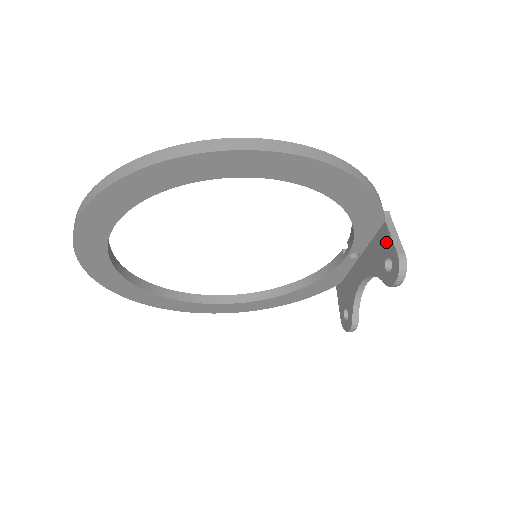
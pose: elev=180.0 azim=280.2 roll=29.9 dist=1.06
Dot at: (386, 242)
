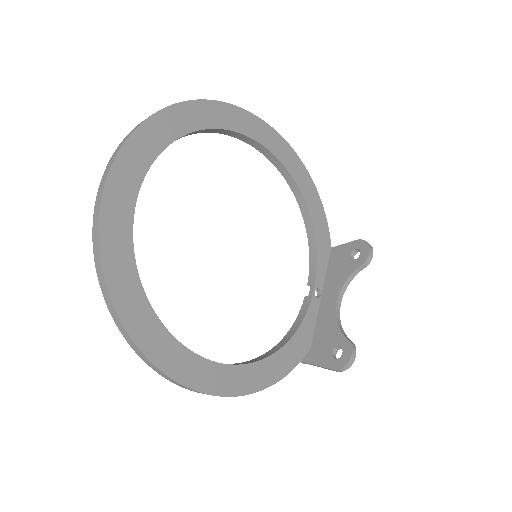
Dot at: (342, 251)
